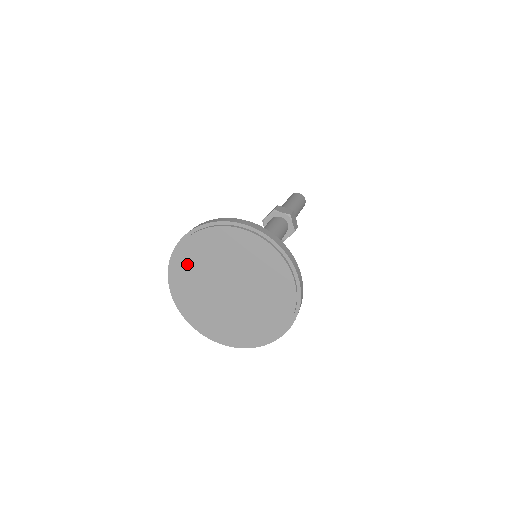
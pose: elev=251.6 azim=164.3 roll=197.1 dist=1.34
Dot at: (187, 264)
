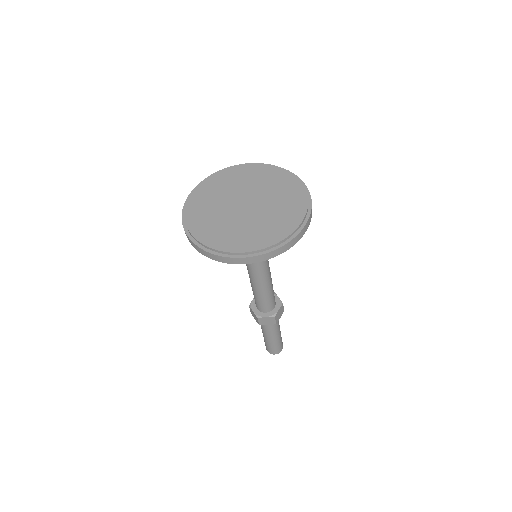
Dot at: (233, 175)
